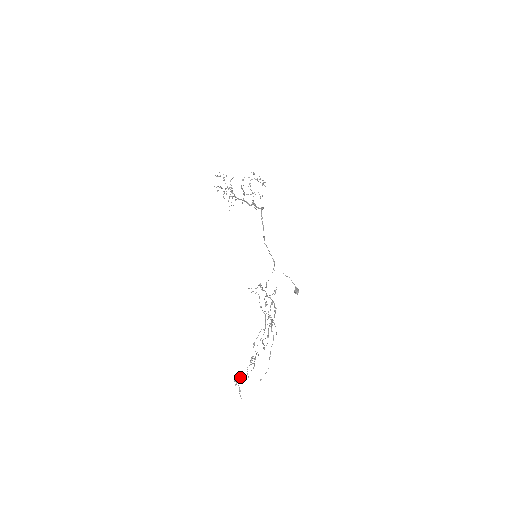
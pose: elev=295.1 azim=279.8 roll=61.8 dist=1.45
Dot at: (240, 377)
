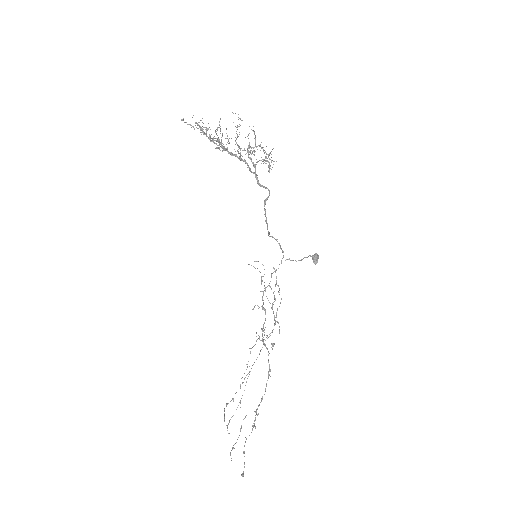
Dot at: (227, 428)
